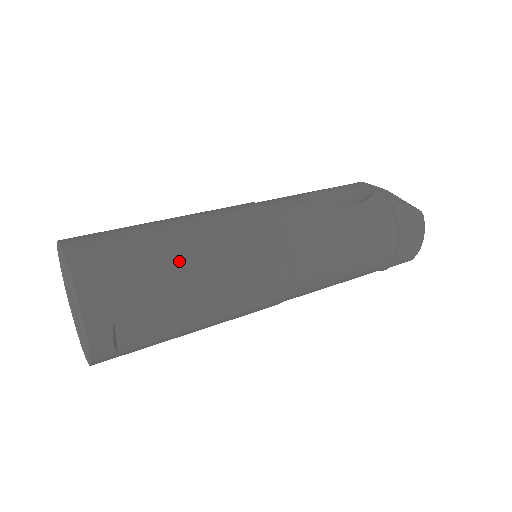
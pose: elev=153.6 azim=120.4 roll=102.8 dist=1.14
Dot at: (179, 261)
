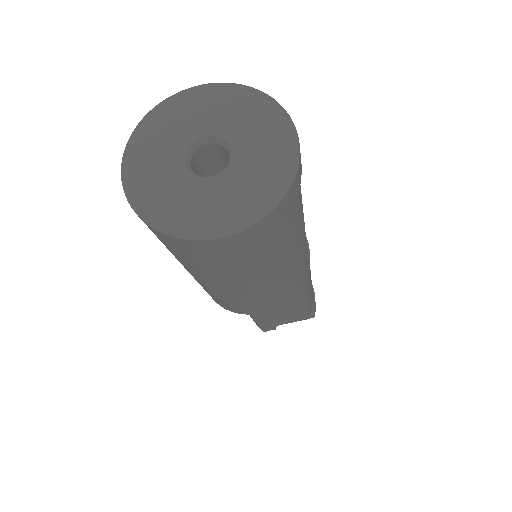
Dot at: occluded
